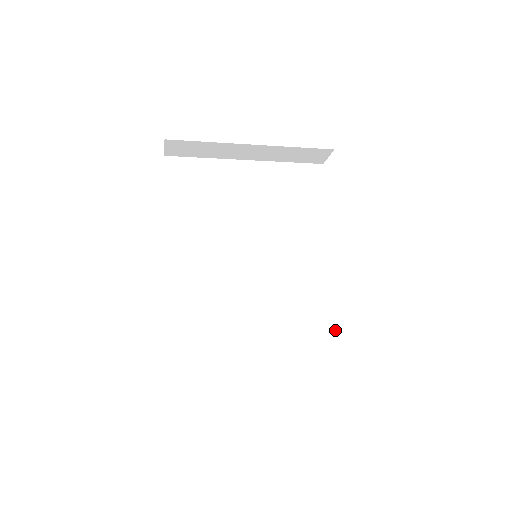
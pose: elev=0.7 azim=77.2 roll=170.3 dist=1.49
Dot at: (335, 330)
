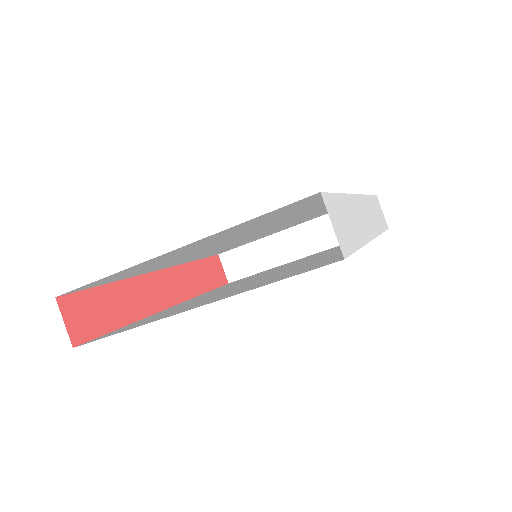
Dot at: occluded
